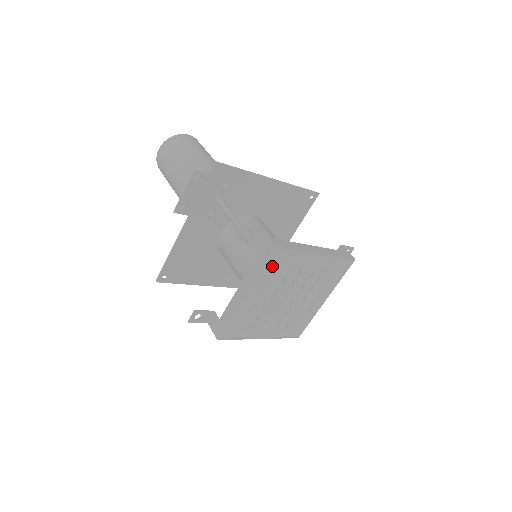
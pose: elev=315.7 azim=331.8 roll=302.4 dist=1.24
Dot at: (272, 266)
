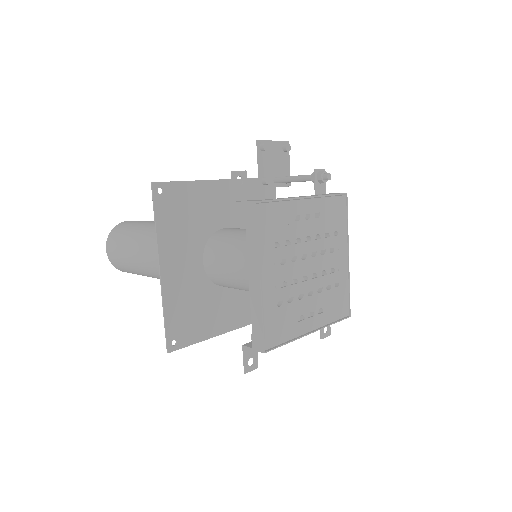
Dot at: (333, 206)
